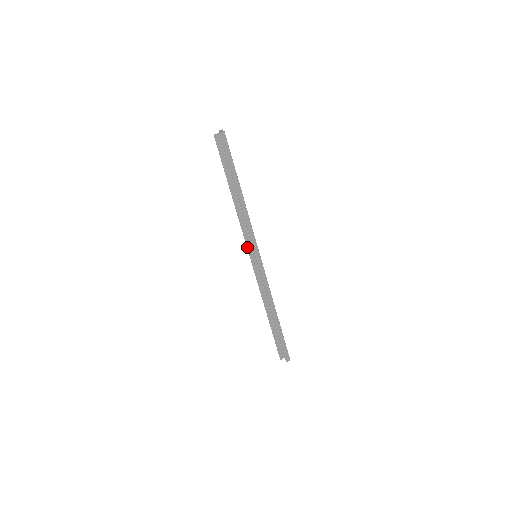
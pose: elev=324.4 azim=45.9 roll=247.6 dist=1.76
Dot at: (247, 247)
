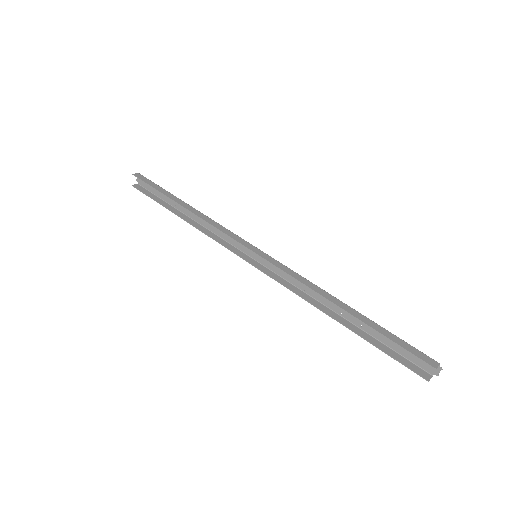
Dot at: occluded
